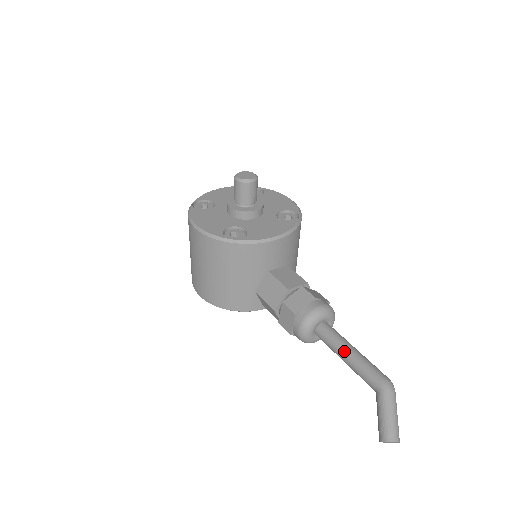
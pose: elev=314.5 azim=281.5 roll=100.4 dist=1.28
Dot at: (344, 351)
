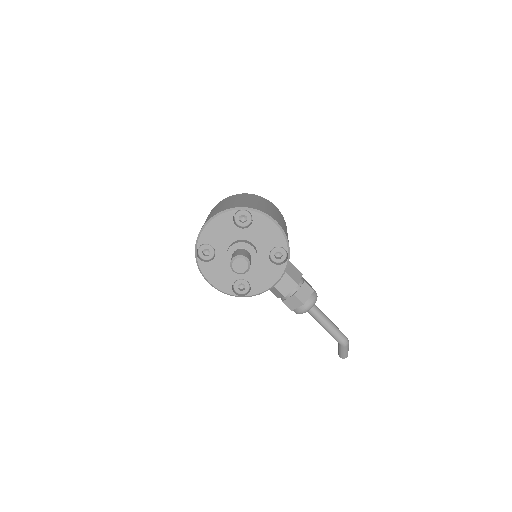
Dot at: (322, 326)
